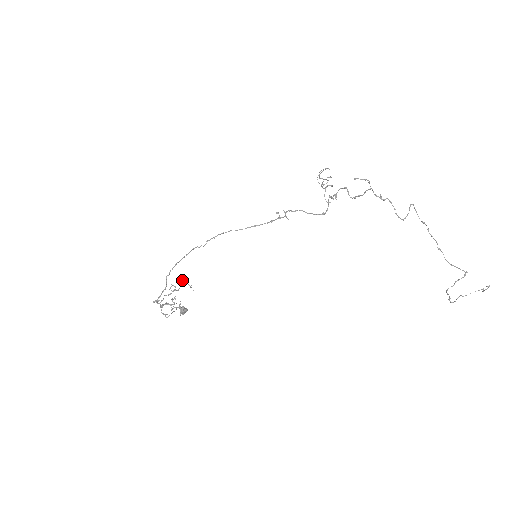
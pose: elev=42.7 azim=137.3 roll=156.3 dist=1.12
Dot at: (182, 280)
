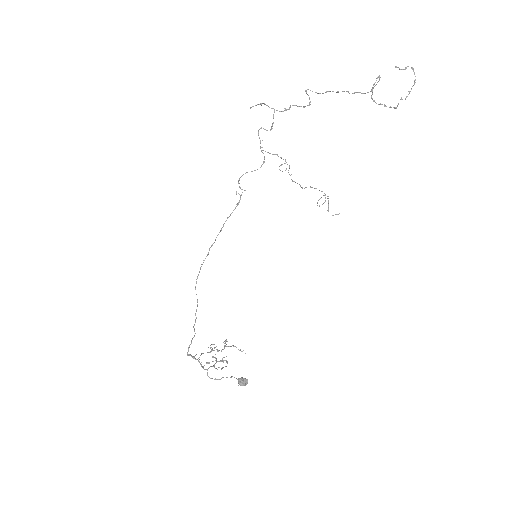
Dot at: (225, 342)
